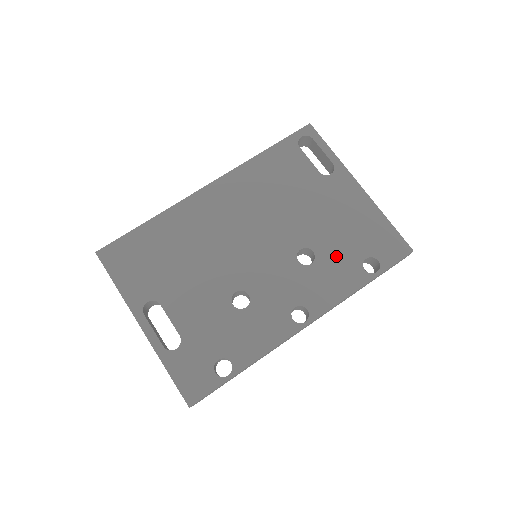
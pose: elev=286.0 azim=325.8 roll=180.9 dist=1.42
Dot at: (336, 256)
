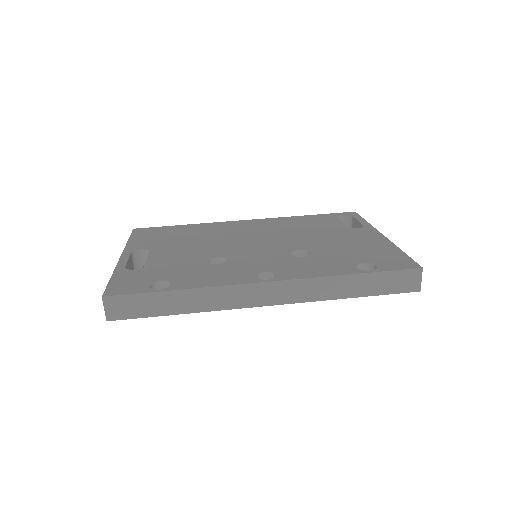
Dot at: (331, 257)
